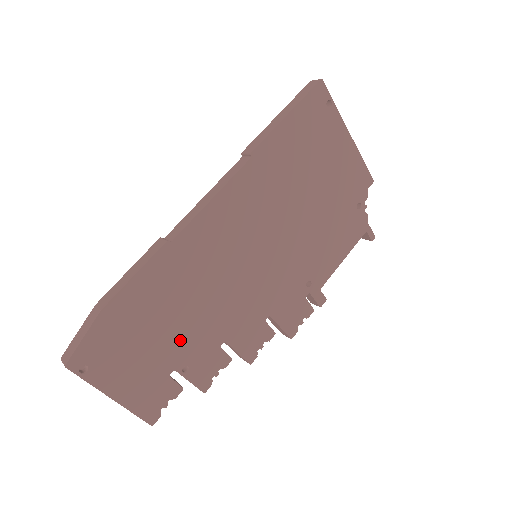
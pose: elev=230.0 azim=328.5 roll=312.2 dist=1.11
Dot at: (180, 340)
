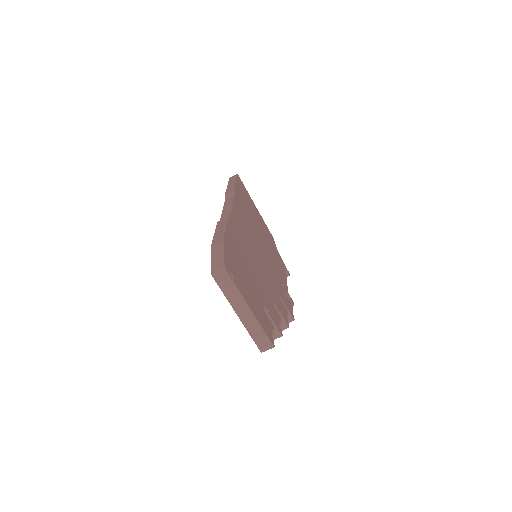
Dot at: (257, 286)
